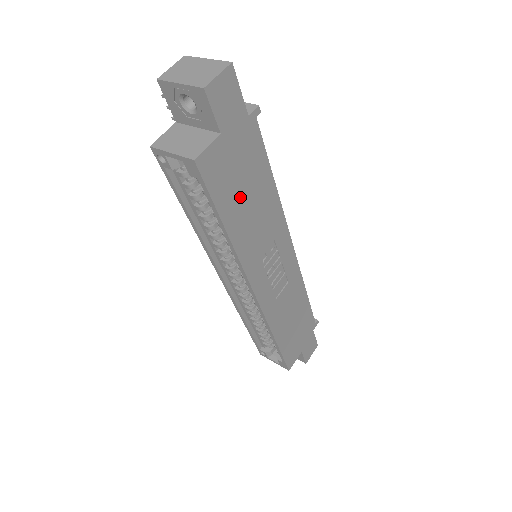
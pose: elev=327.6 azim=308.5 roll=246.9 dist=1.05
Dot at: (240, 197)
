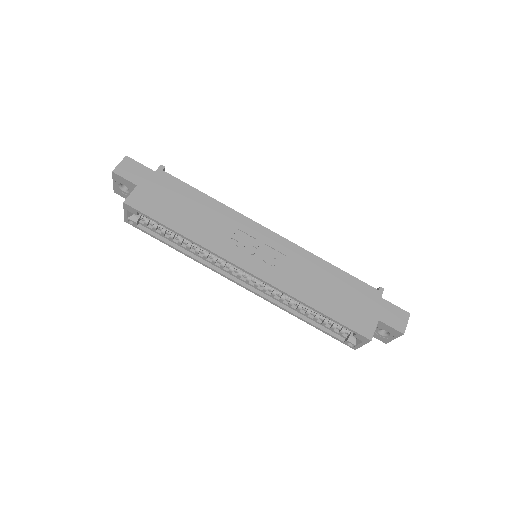
Dot at: (177, 211)
